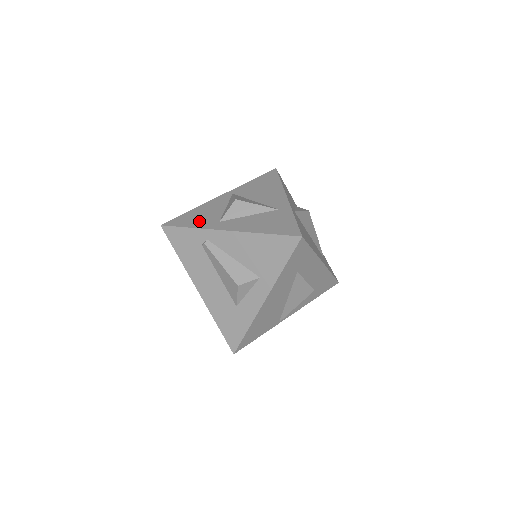
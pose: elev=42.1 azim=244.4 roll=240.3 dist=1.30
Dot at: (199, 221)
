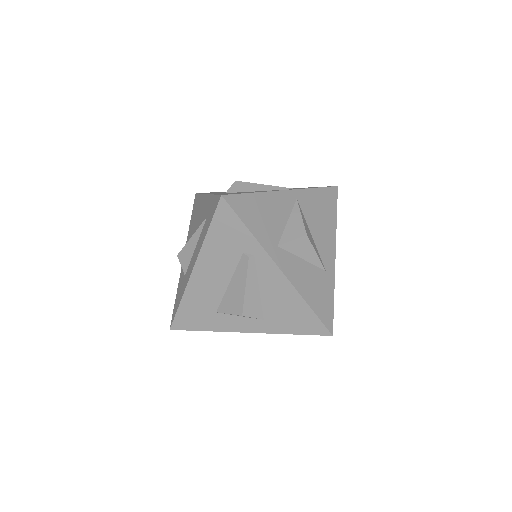
Dot at: (260, 226)
